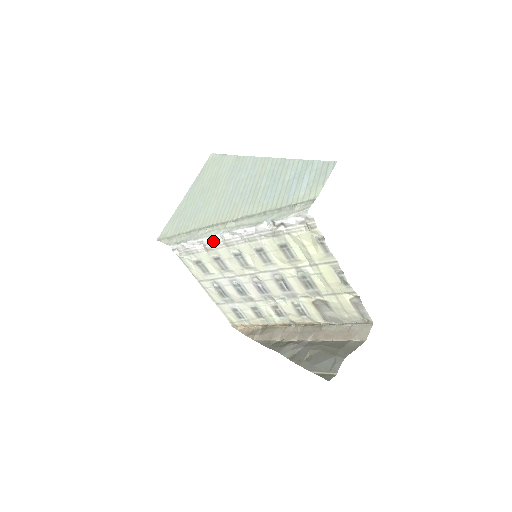
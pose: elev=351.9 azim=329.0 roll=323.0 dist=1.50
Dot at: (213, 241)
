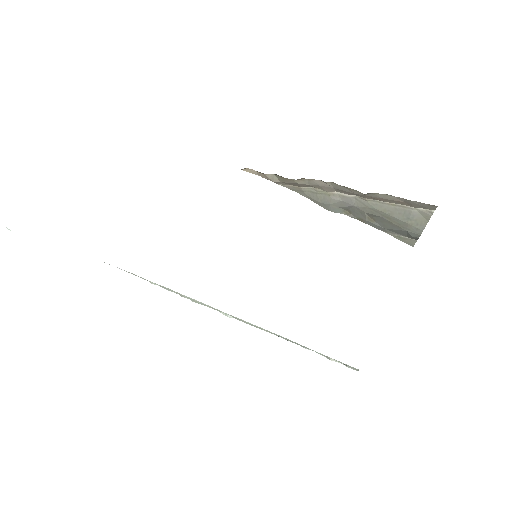
Dot at: occluded
